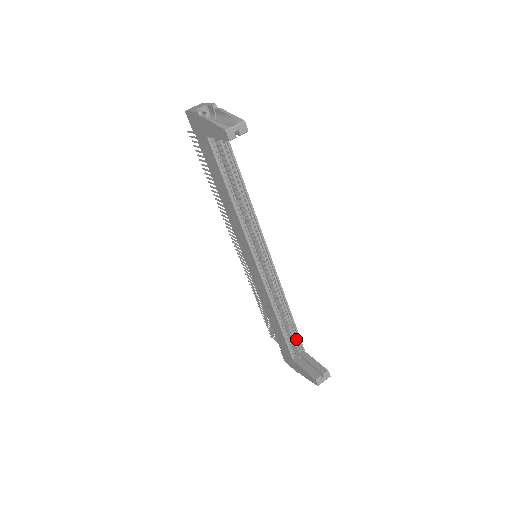
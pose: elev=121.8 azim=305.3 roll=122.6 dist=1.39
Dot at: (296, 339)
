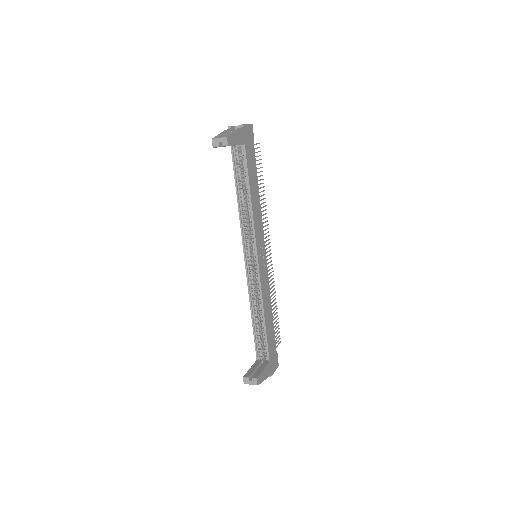
Dot at: (266, 345)
